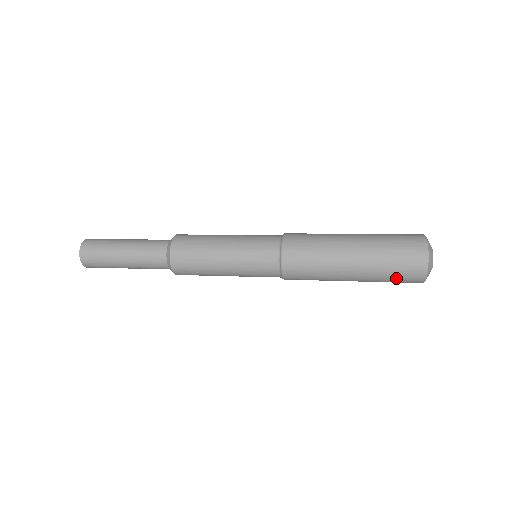
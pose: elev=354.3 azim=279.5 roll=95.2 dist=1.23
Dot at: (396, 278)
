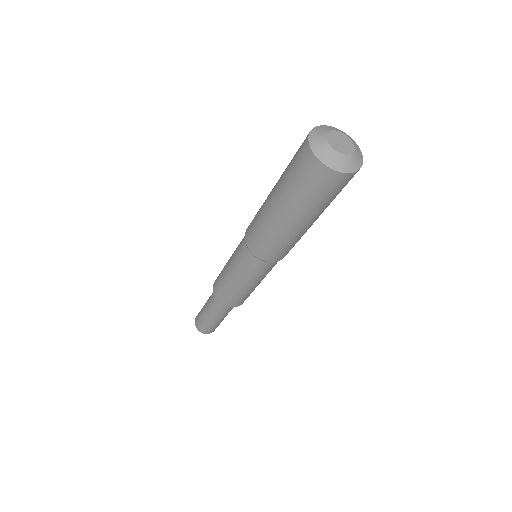
Dot at: (299, 179)
